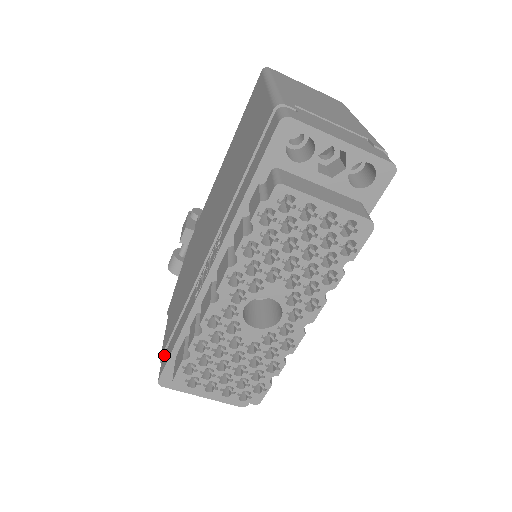
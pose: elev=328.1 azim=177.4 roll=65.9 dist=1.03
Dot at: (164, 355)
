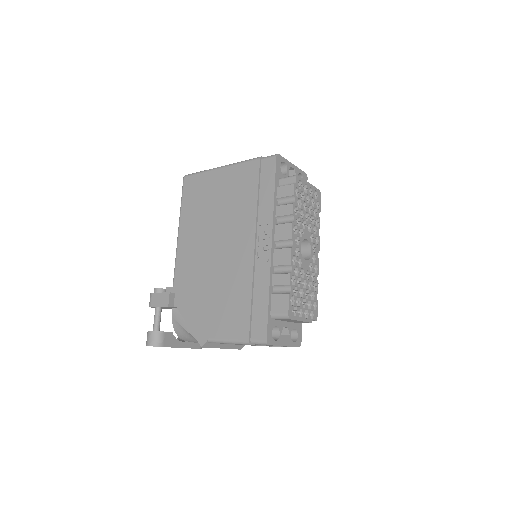
Dot at: (252, 332)
